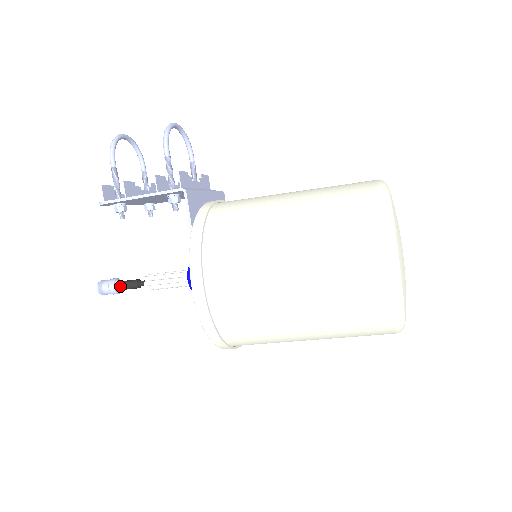
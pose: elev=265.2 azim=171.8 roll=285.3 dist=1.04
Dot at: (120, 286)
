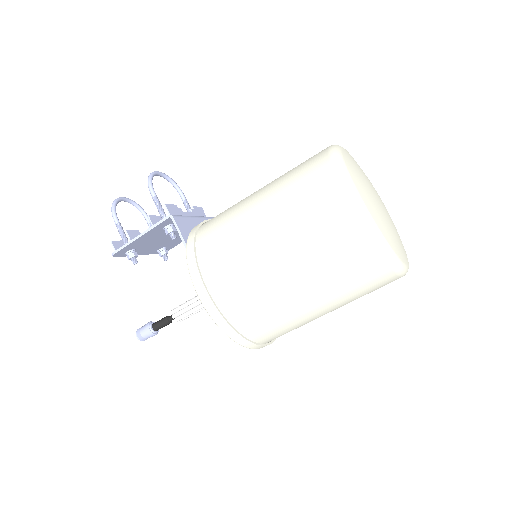
Dot at: (154, 327)
